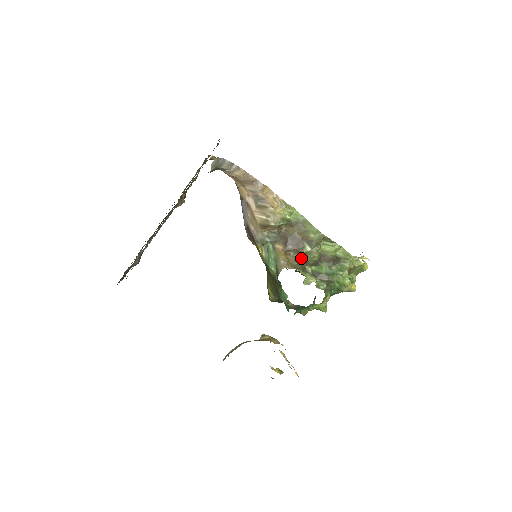
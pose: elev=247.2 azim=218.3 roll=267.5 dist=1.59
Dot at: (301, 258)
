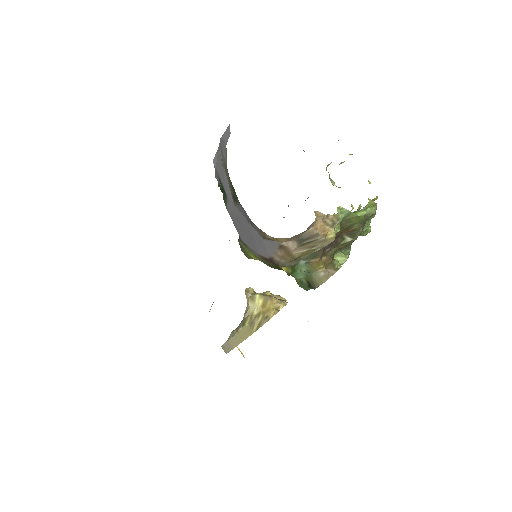
Dot at: (336, 250)
